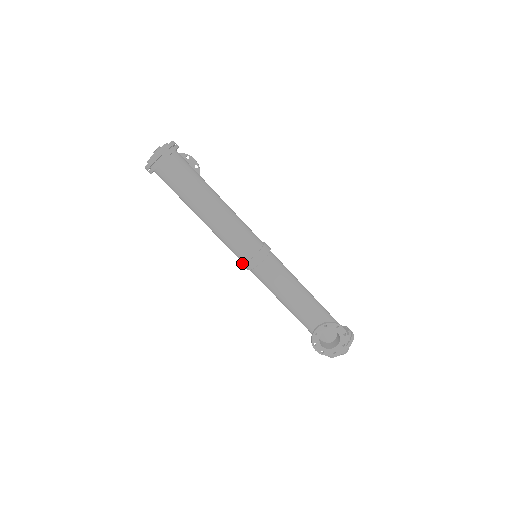
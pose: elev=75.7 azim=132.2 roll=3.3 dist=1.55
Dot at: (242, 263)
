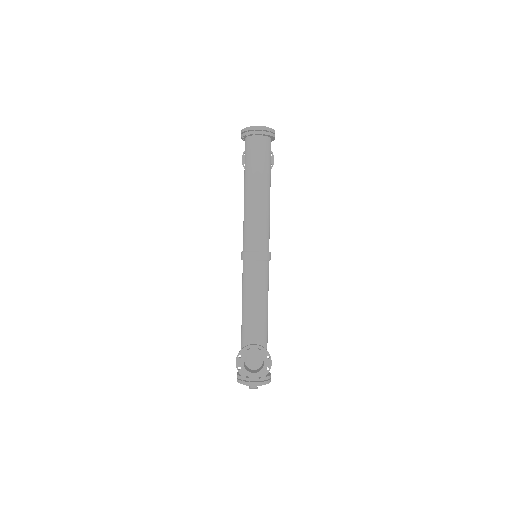
Dot at: (243, 251)
